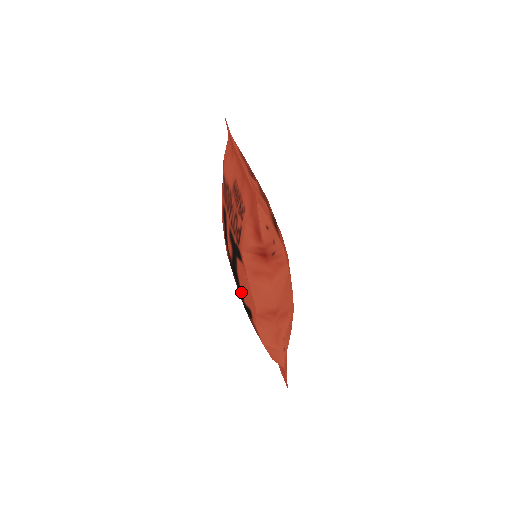
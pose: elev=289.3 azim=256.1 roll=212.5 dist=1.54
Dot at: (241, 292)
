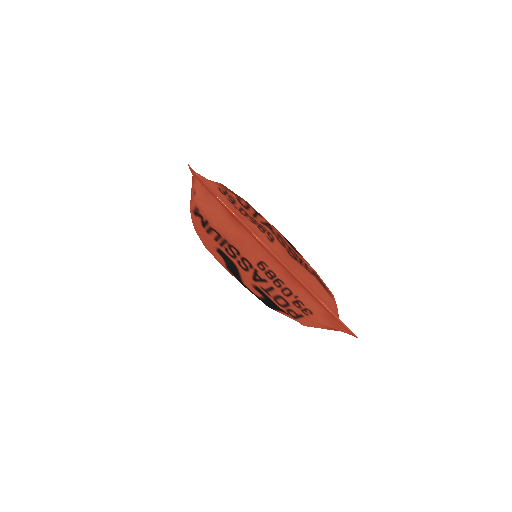
Dot at: occluded
